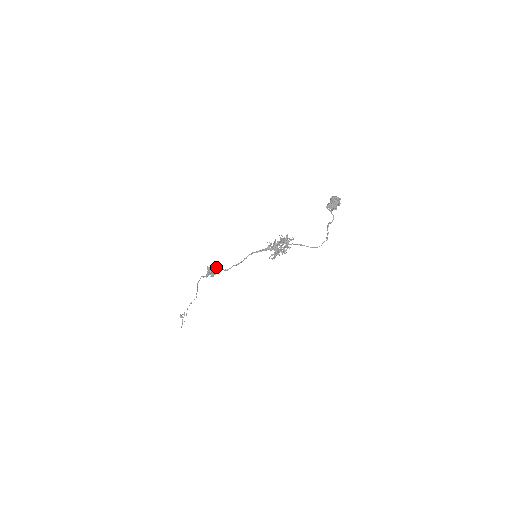
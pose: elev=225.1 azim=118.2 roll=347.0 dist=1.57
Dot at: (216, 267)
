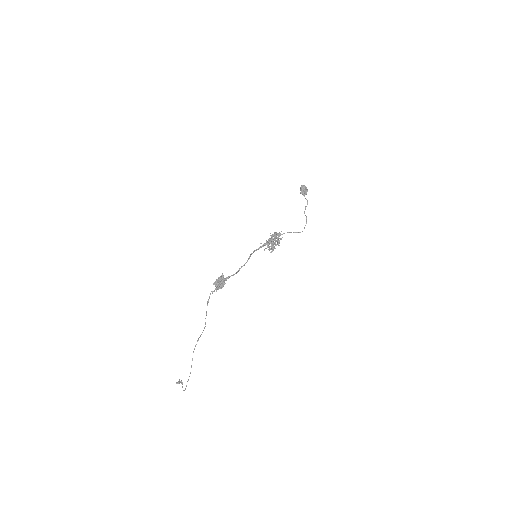
Dot at: (223, 277)
